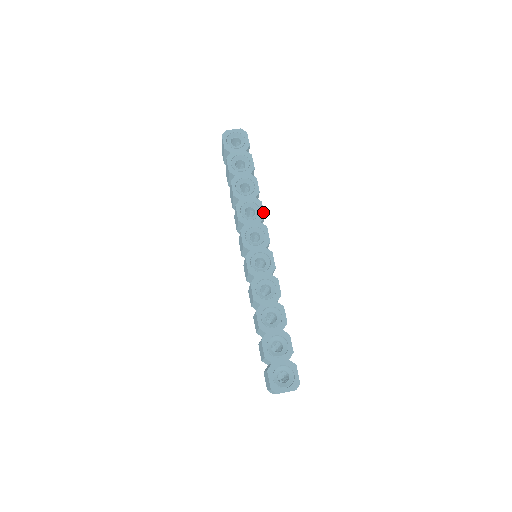
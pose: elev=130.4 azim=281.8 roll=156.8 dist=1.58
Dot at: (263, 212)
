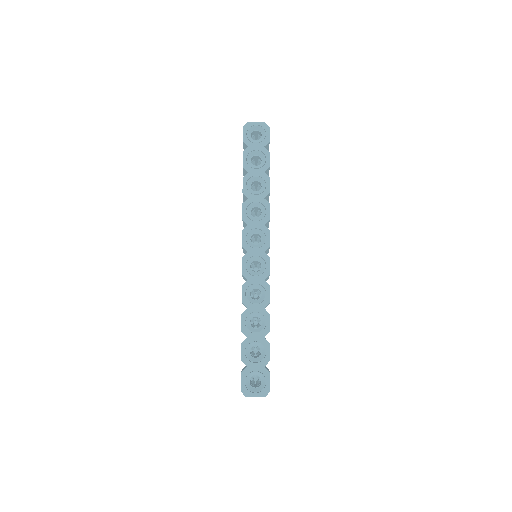
Dot at: (269, 215)
